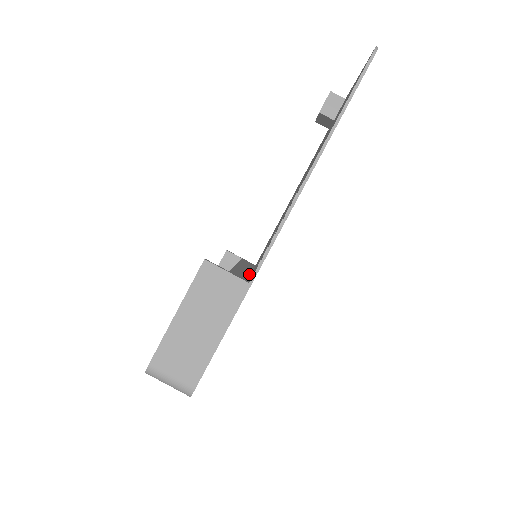
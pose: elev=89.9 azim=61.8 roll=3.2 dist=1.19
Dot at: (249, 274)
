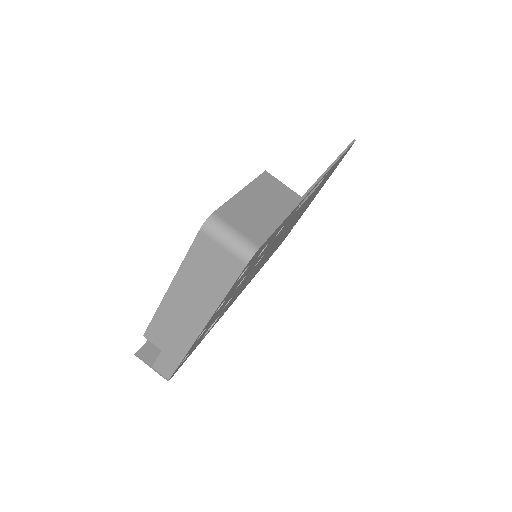
Dot at: occluded
